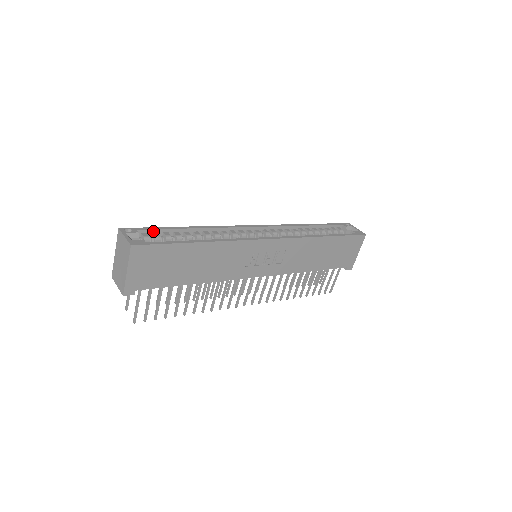
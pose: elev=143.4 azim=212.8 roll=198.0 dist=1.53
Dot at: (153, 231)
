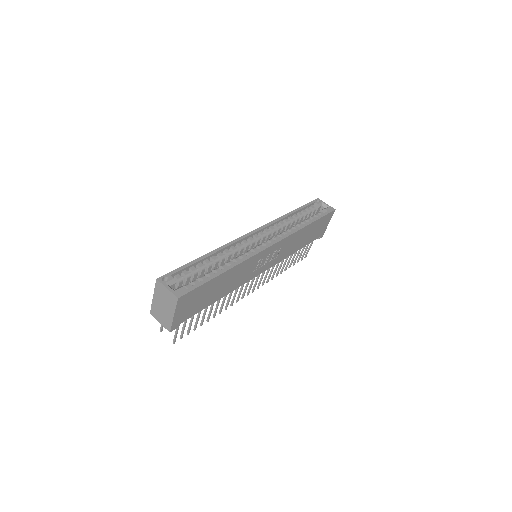
Dot at: (182, 270)
